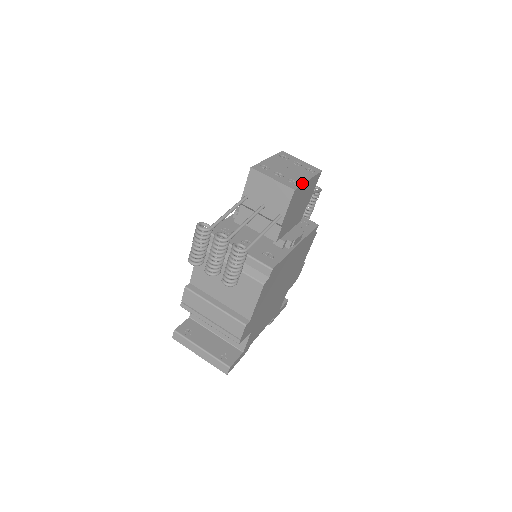
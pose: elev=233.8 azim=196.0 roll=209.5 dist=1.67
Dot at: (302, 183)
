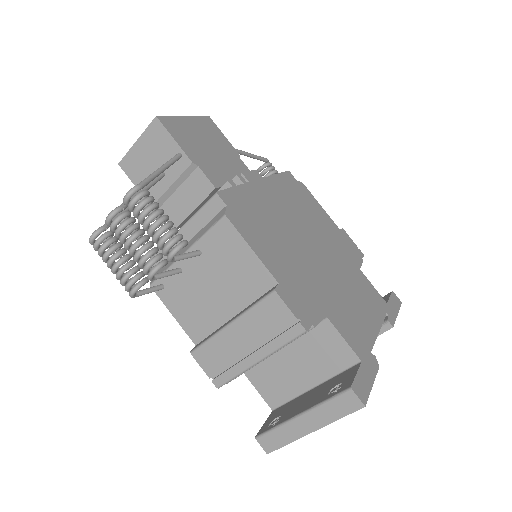
Dot at: (172, 117)
